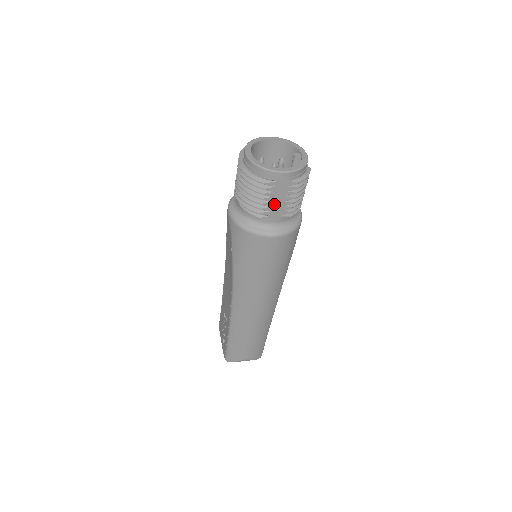
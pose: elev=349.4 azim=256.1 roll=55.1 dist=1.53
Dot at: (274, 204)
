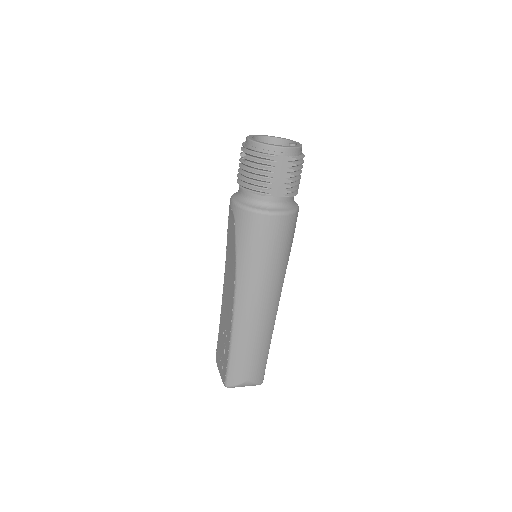
Dot at: (275, 181)
